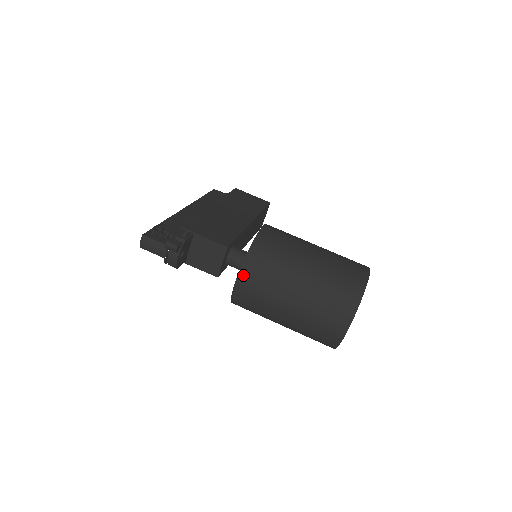
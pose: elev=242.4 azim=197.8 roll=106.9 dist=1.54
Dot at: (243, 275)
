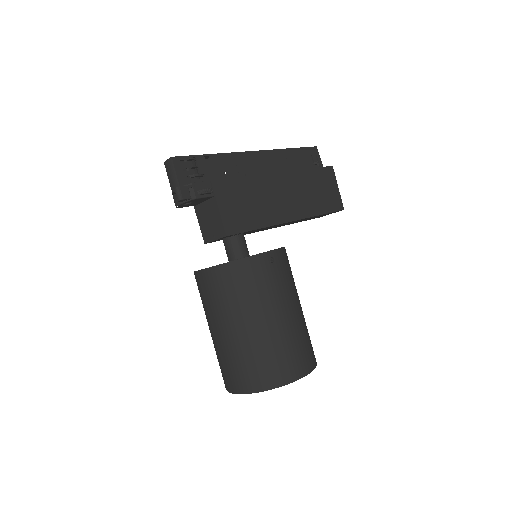
Dot at: (208, 273)
